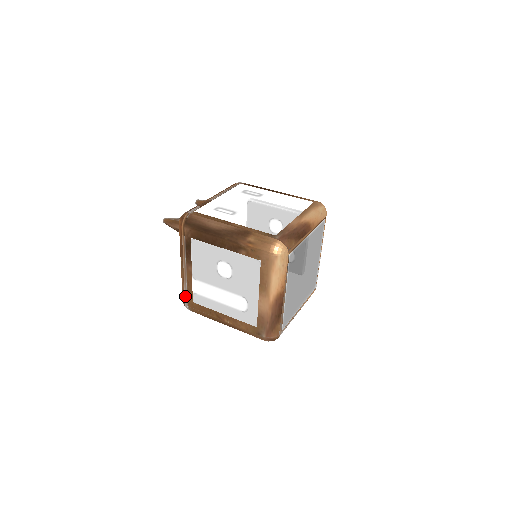
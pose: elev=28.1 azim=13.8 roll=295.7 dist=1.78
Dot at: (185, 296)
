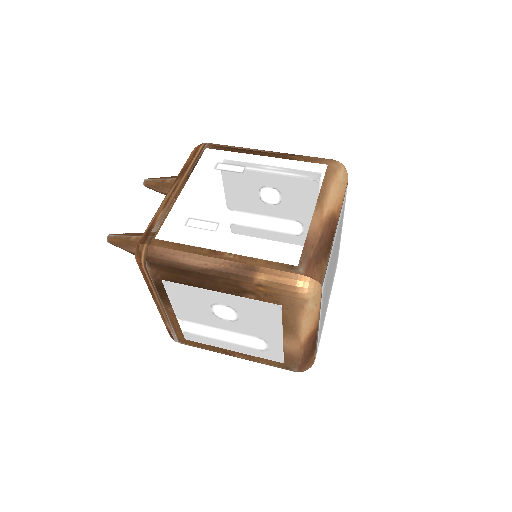
Dot at: (172, 333)
